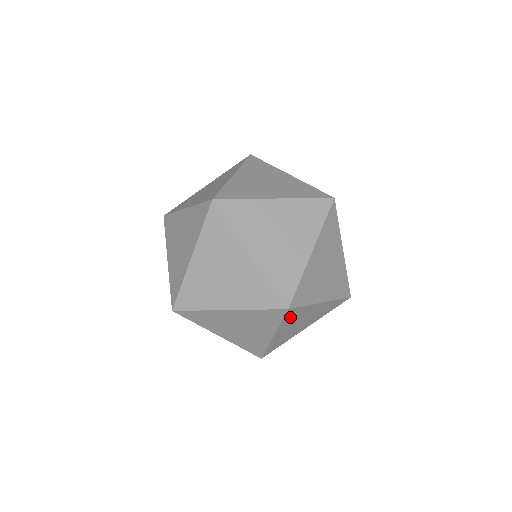
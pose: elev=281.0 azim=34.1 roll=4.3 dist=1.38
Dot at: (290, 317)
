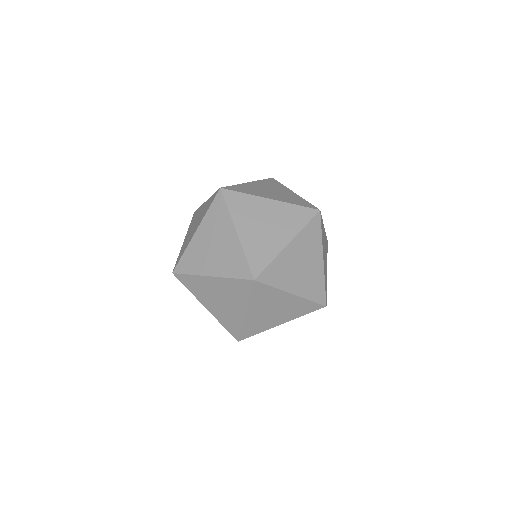
Dot at: occluded
